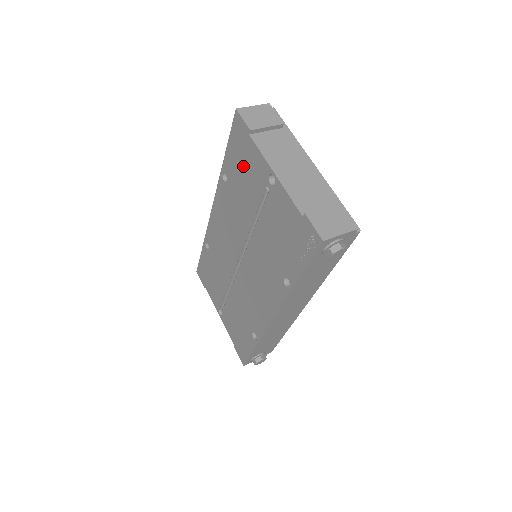
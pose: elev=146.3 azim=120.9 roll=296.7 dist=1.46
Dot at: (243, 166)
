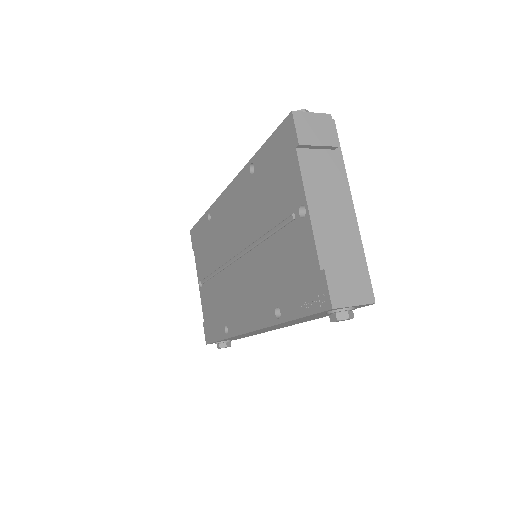
Dot at: (276, 174)
